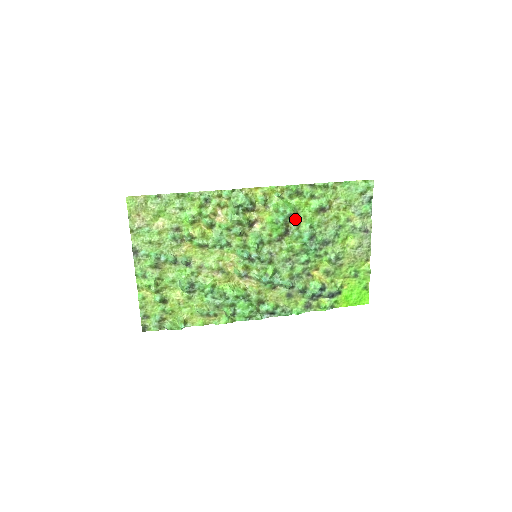
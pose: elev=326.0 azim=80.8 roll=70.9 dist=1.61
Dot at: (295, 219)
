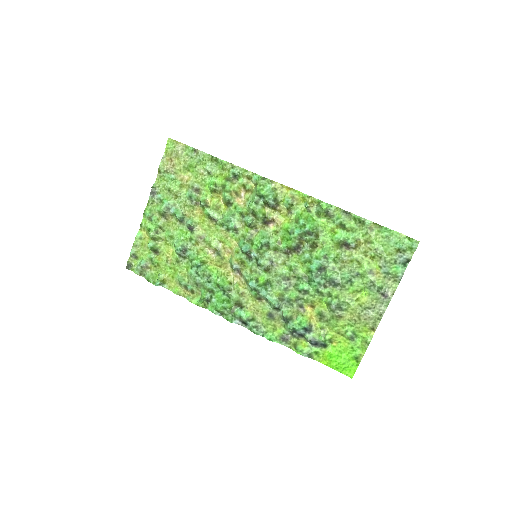
Dot at: (311, 239)
